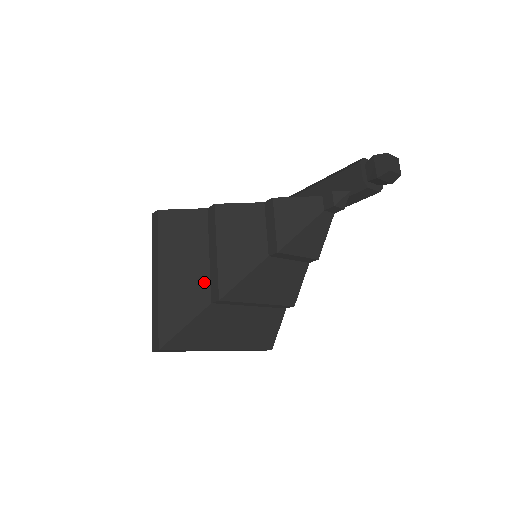
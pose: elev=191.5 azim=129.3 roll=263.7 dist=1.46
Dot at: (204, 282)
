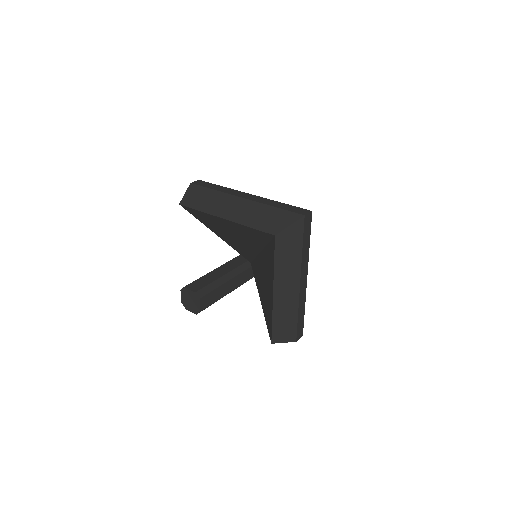
Dot at: occluded
